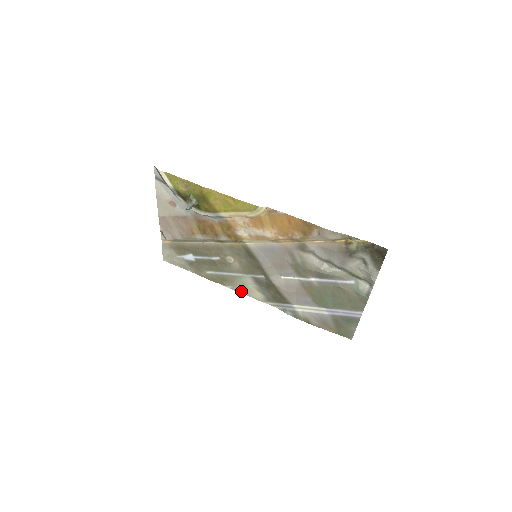
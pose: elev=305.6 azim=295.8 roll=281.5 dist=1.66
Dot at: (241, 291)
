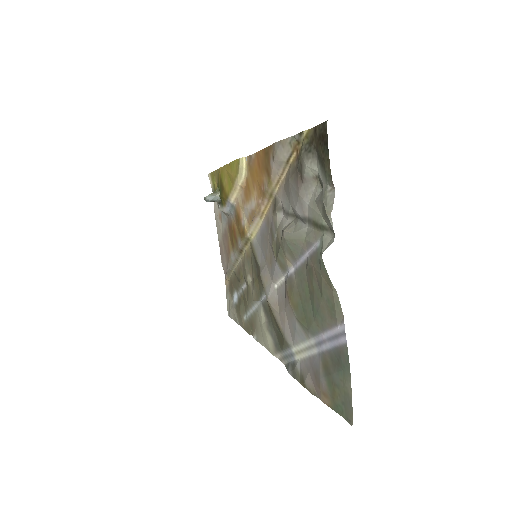
Dot at: (262, 341)
